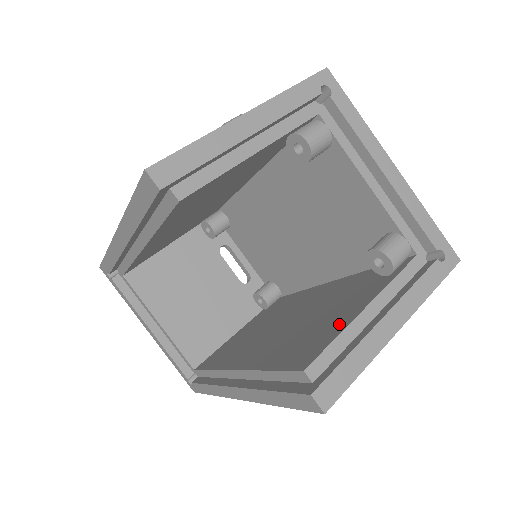
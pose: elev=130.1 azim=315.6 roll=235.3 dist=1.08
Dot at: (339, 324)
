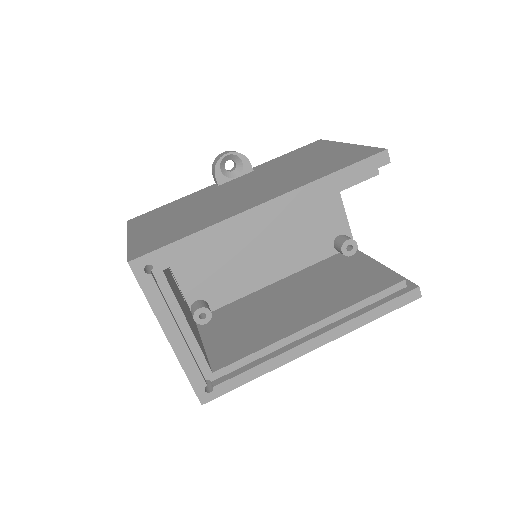
Dot at: (374, 270)
